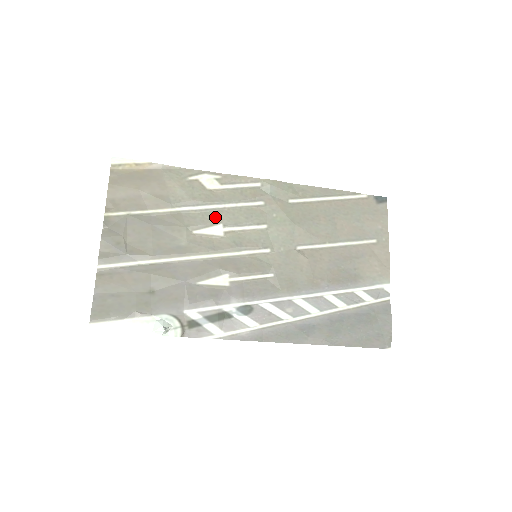
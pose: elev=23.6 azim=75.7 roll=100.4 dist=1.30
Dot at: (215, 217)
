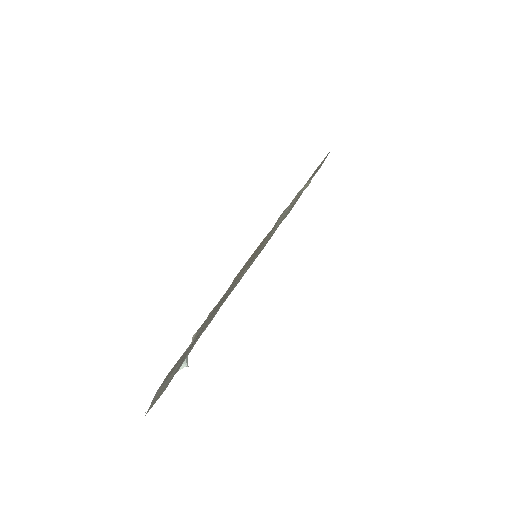
Dot at: occluded
